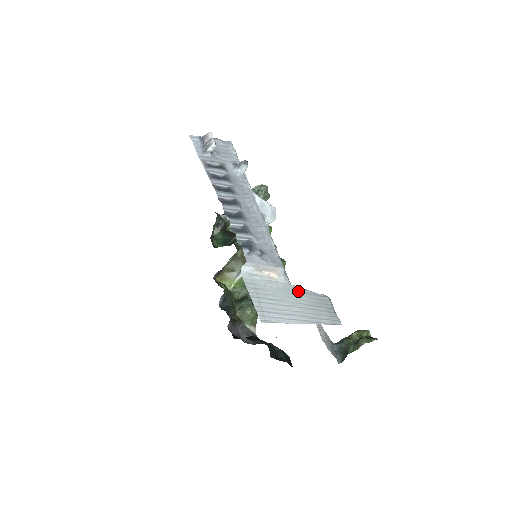
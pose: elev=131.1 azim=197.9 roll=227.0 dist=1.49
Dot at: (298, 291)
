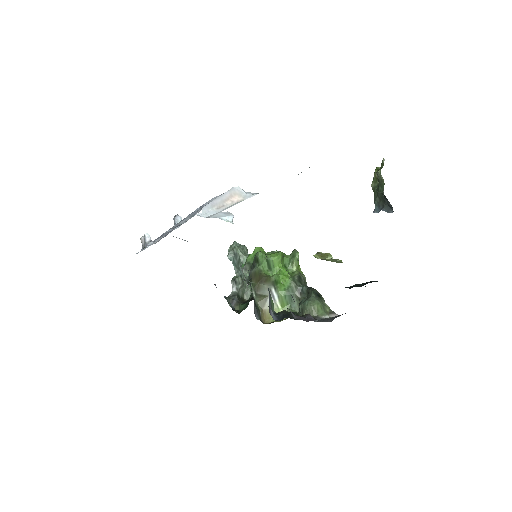
Dot at: occluded
